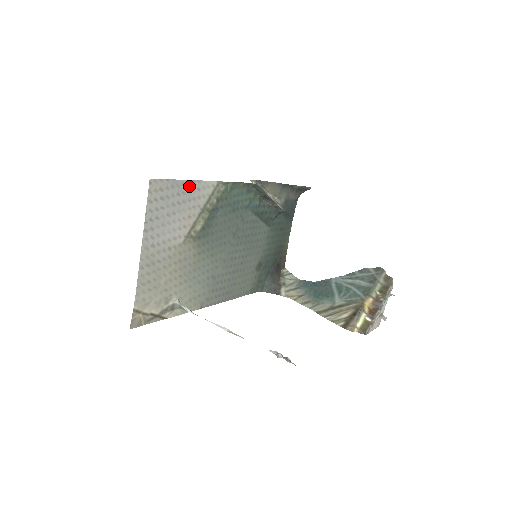
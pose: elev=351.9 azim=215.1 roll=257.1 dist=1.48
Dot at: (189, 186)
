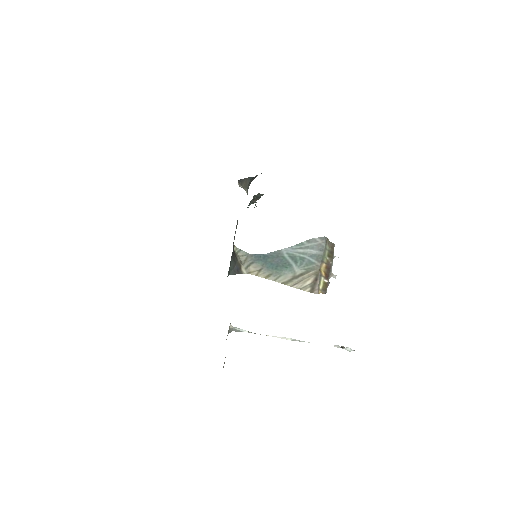
Dot at: occluded
